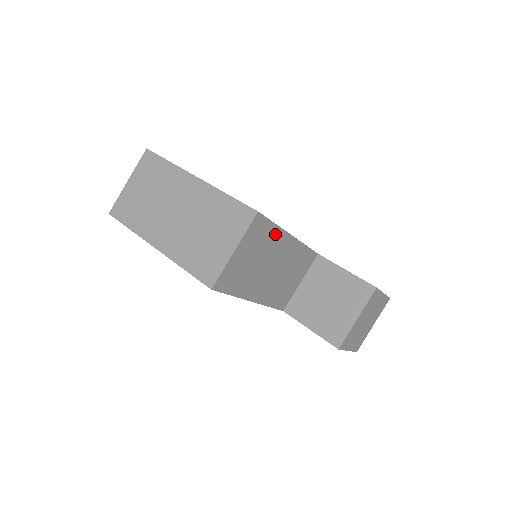
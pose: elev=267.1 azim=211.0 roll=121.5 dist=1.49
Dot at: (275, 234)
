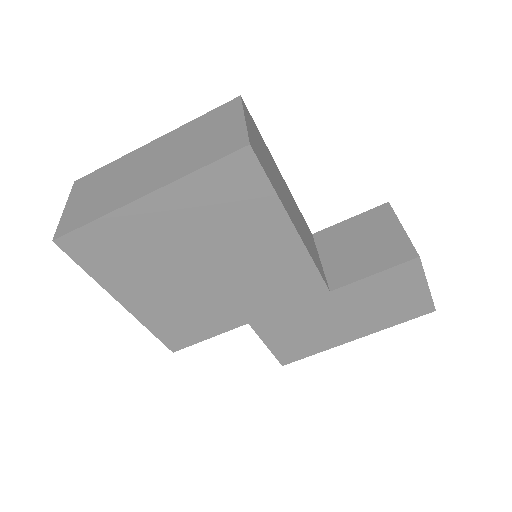
Dot at: (266, 149)
